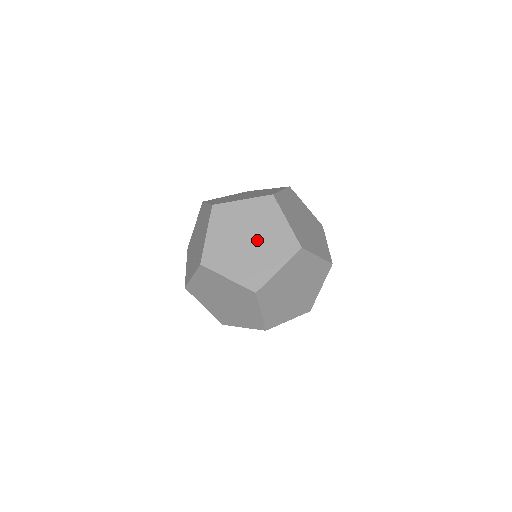
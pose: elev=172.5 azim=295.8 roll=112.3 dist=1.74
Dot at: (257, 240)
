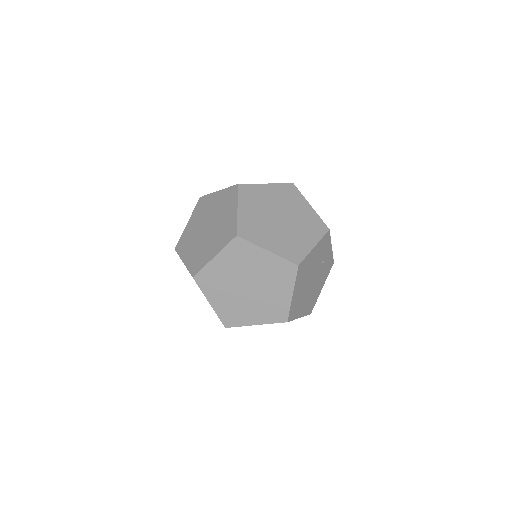
Dot at: (212, 228)
